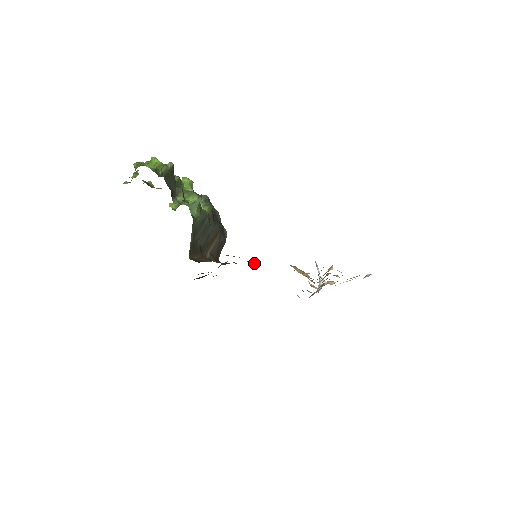
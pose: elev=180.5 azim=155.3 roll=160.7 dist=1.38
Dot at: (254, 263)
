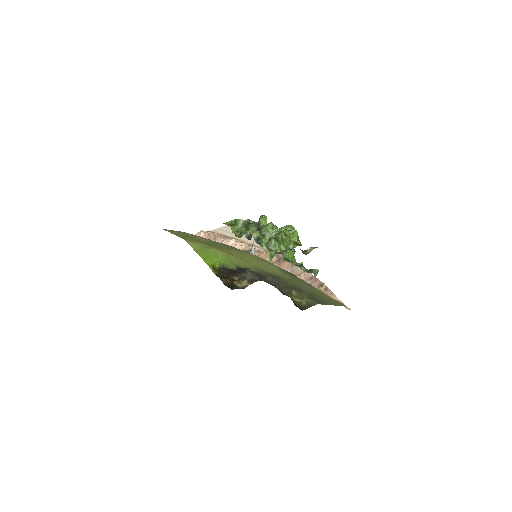
Dot at: (280, 277)
